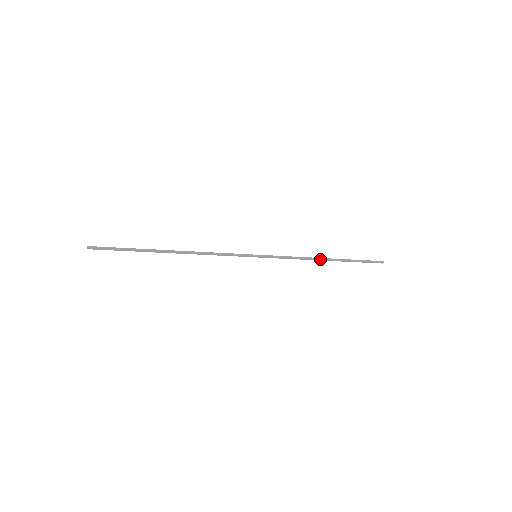
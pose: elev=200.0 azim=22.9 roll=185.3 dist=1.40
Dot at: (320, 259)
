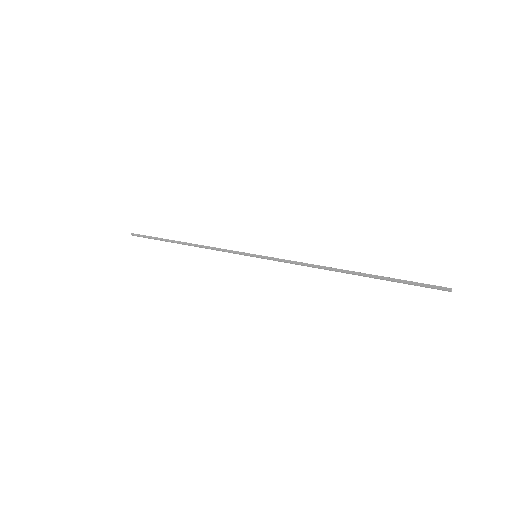
Dot at: (334, 270)
